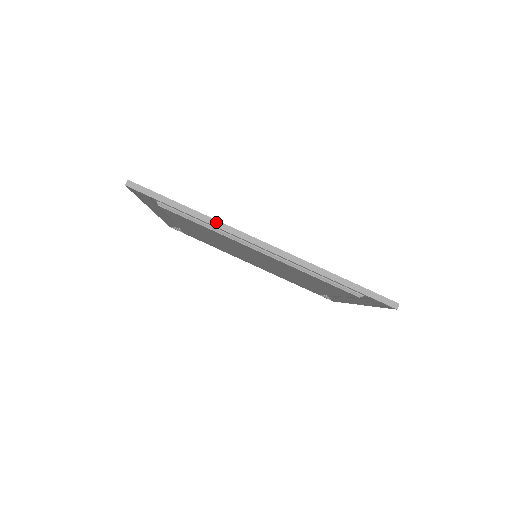
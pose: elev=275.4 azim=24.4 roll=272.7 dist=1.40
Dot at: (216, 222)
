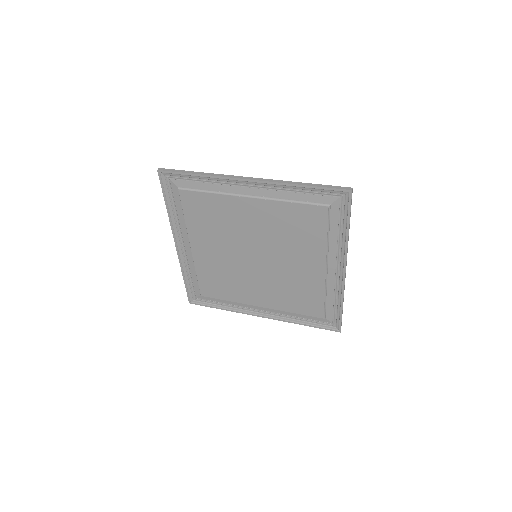
Dot at: (217, 174)
